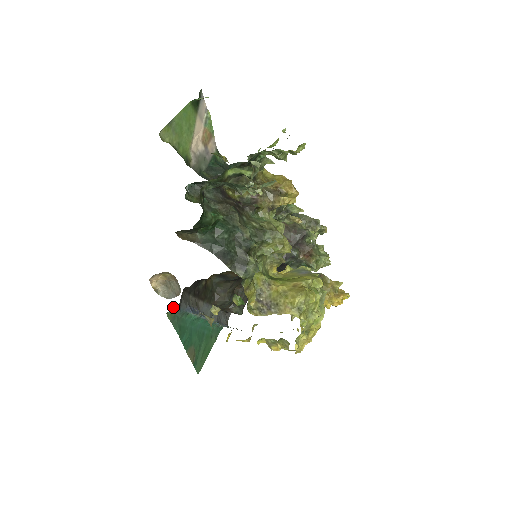
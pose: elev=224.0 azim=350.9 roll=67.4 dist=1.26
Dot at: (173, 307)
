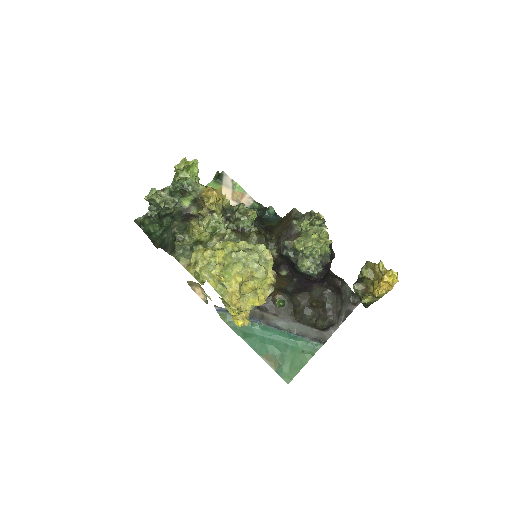
Dot at: (228, 315)
